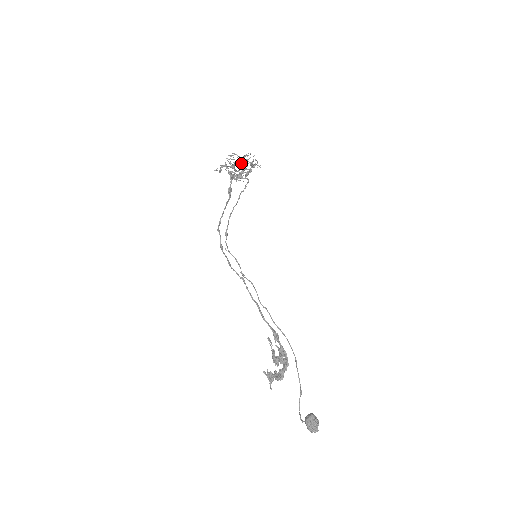
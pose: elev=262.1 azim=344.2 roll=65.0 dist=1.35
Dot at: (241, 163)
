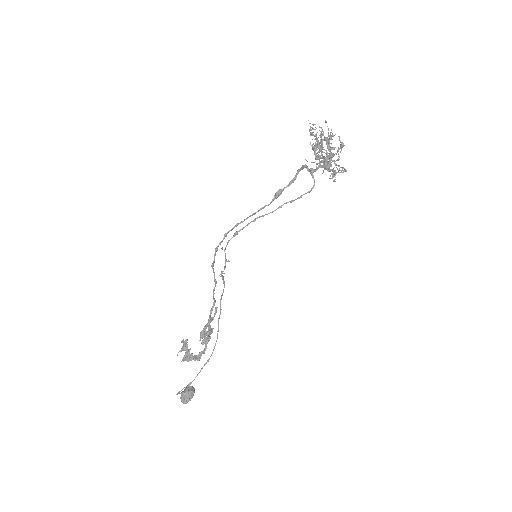
Dot at: (323, 164)
